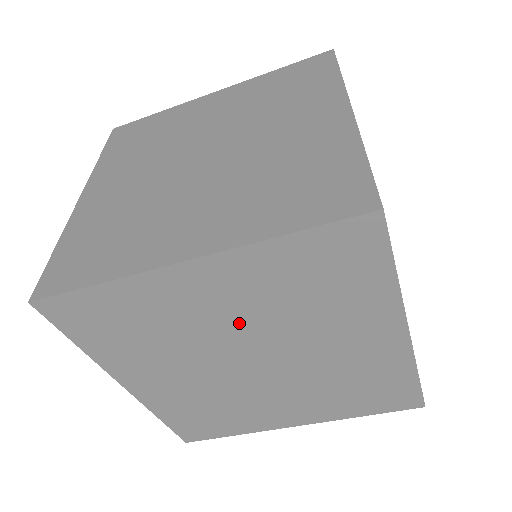
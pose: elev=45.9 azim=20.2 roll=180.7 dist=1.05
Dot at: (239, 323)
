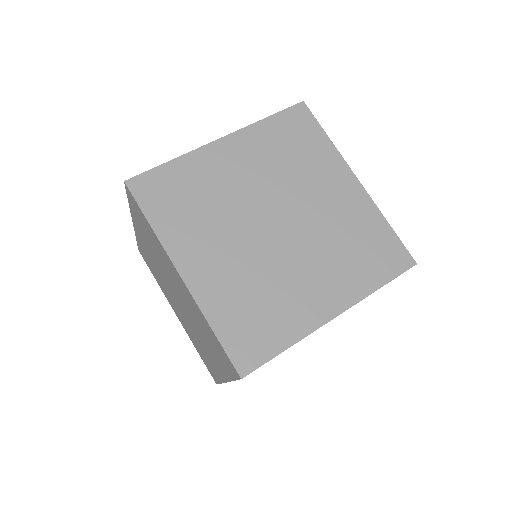
Dot at: (182, 296)
